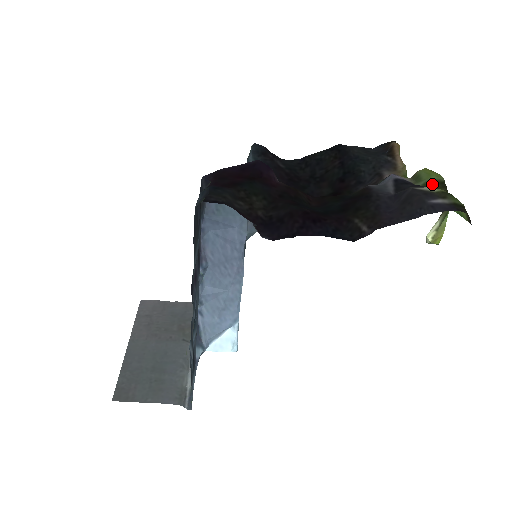
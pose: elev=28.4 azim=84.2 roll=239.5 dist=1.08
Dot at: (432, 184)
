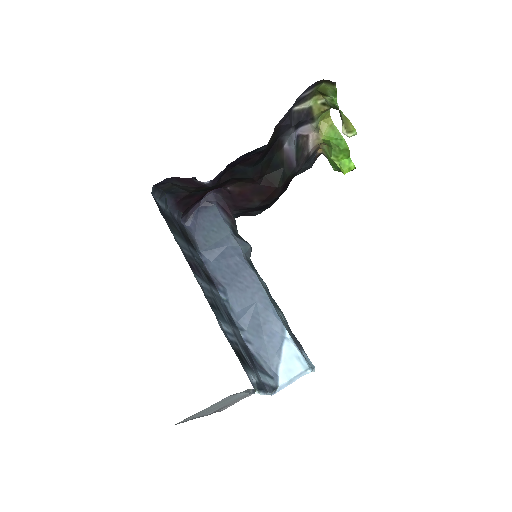
Dot at: occluded
